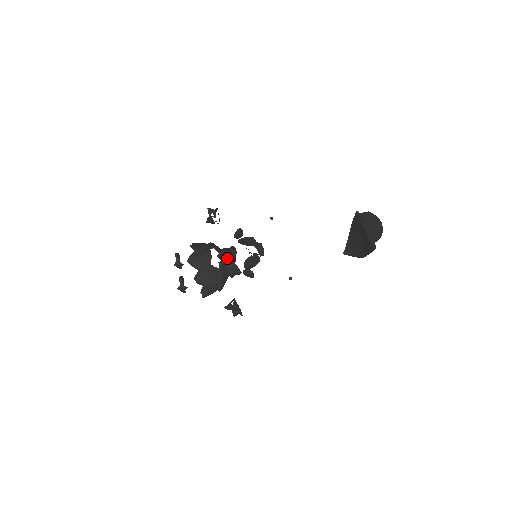
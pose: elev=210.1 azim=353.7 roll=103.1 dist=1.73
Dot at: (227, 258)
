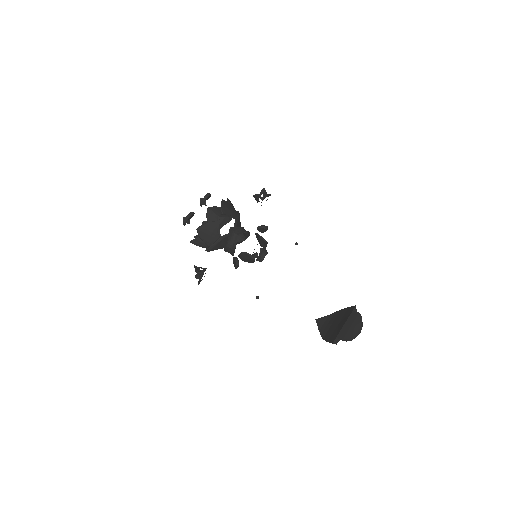
Dot at: (235, 236)
